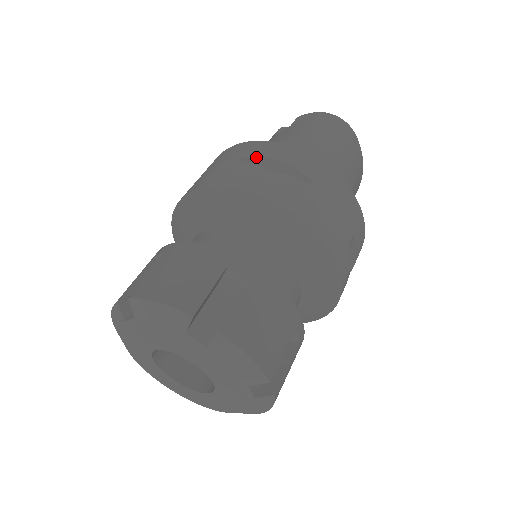
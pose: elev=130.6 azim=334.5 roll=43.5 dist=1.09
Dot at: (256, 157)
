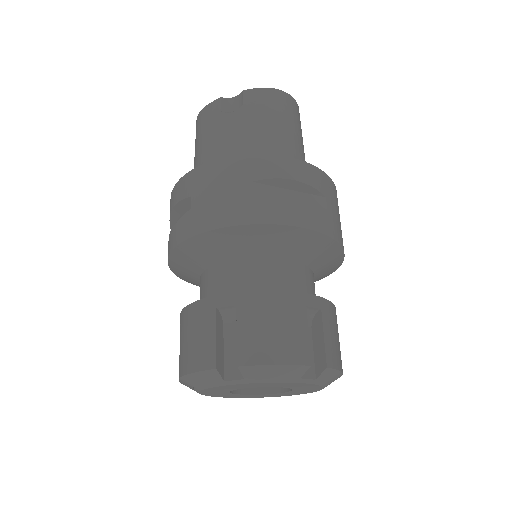
Dot at: (274, 179)
